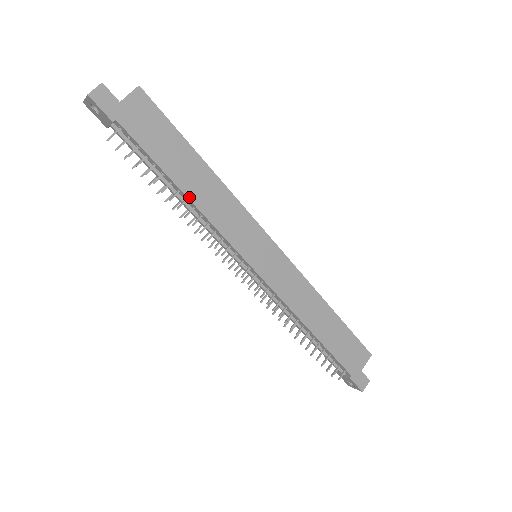
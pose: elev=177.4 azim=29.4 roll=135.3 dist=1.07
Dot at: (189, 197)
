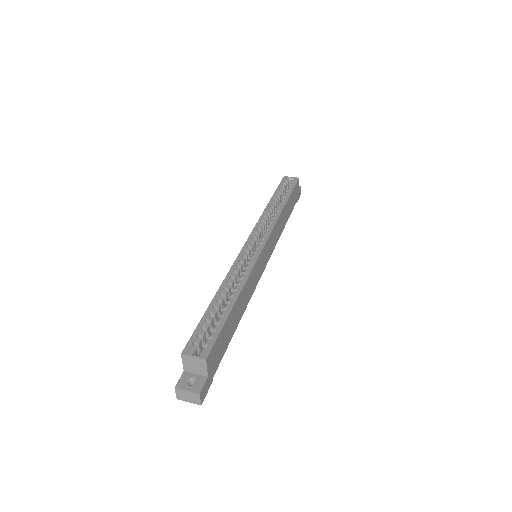
Dot at: occluded
